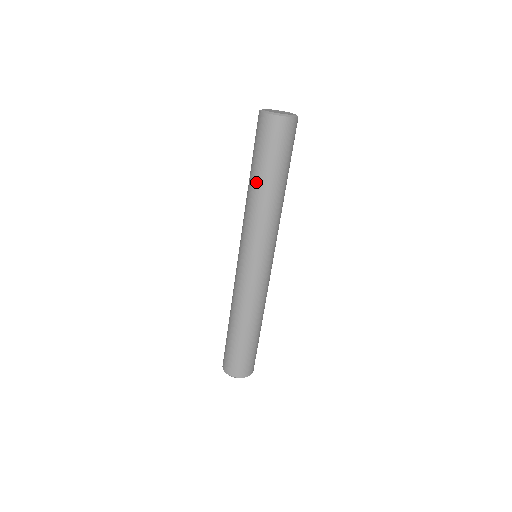
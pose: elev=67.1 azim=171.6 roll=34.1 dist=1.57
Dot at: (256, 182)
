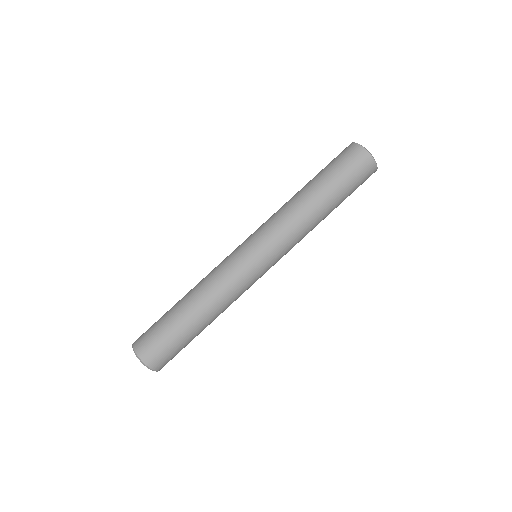
Dot at: (311, 188)
